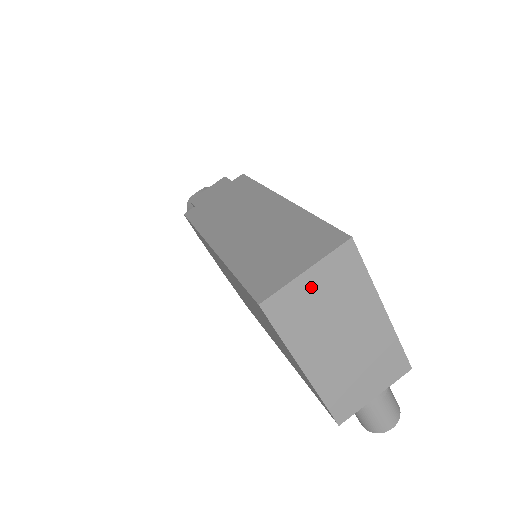
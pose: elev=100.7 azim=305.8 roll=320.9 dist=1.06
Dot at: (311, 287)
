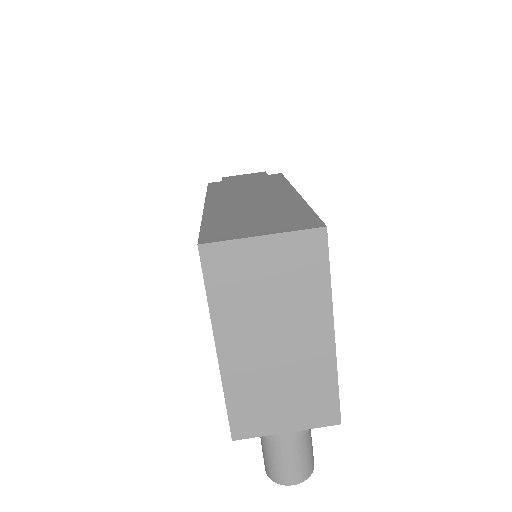
Dot at: (261, 258)
